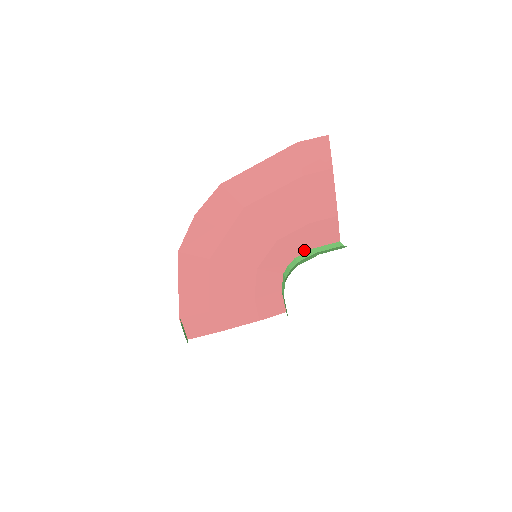
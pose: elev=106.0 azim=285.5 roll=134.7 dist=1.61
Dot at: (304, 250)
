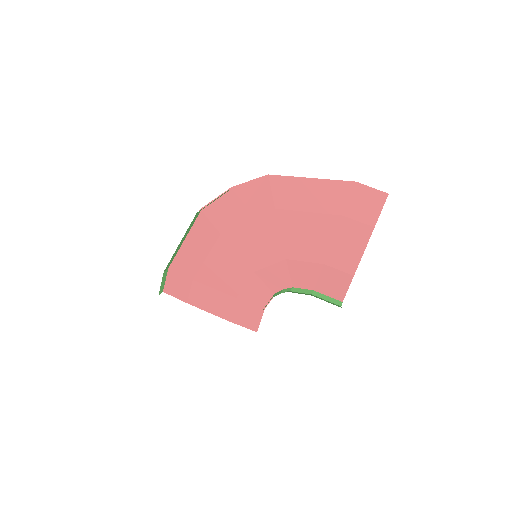
Dot at: (305, 286)
